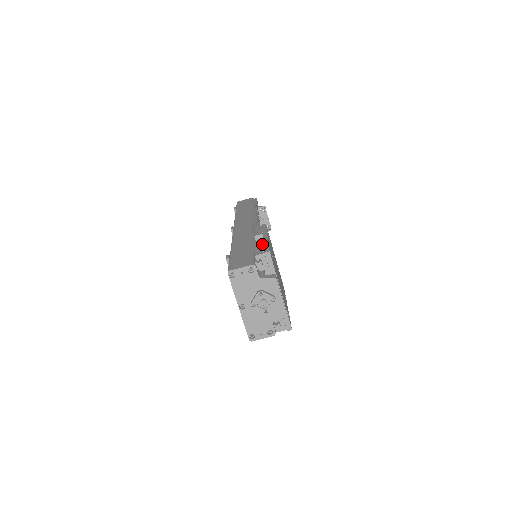
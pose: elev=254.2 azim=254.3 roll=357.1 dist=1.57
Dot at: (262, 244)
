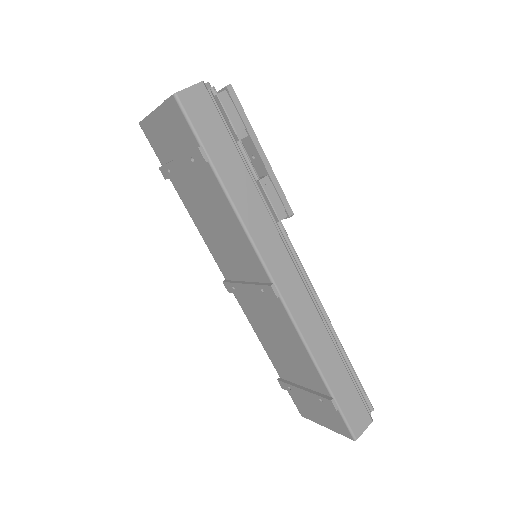
Dot at: occluded
